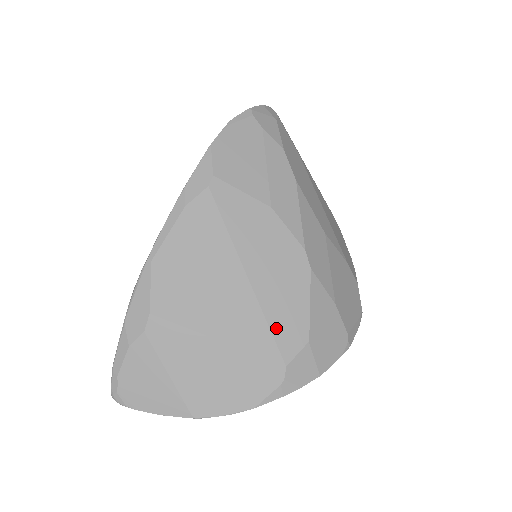
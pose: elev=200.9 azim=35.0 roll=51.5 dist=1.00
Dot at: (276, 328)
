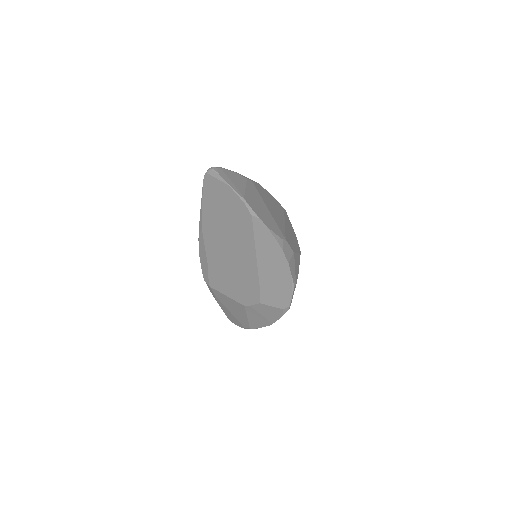
Dot at: (287, 235)
